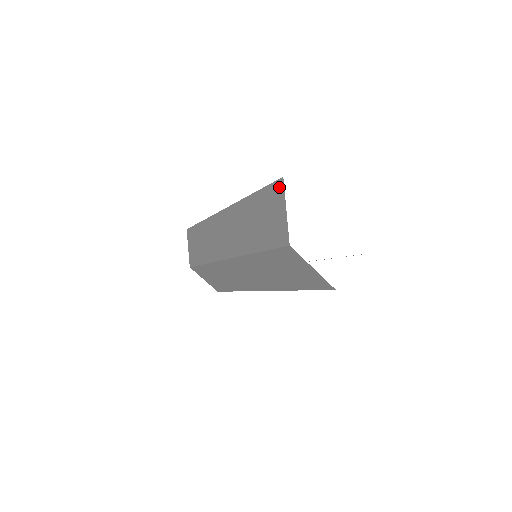
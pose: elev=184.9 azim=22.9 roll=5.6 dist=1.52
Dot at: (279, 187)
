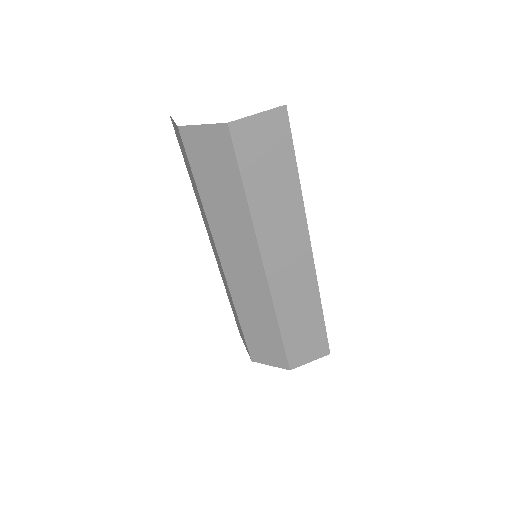
Dot at: occluded
